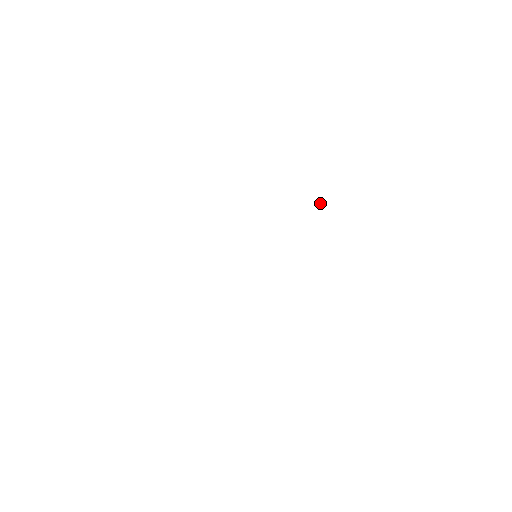
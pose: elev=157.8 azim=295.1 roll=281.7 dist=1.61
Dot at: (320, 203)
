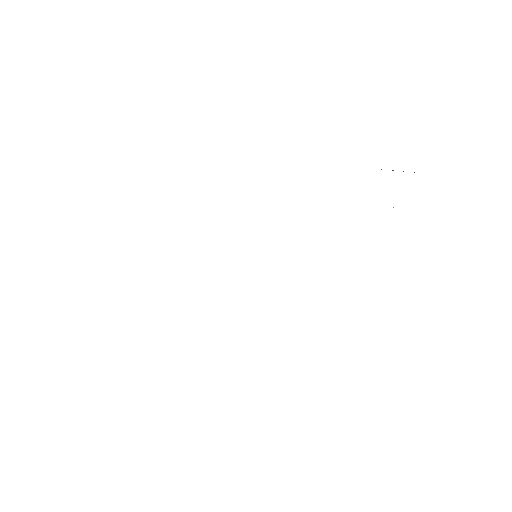
Dot at: occluded
